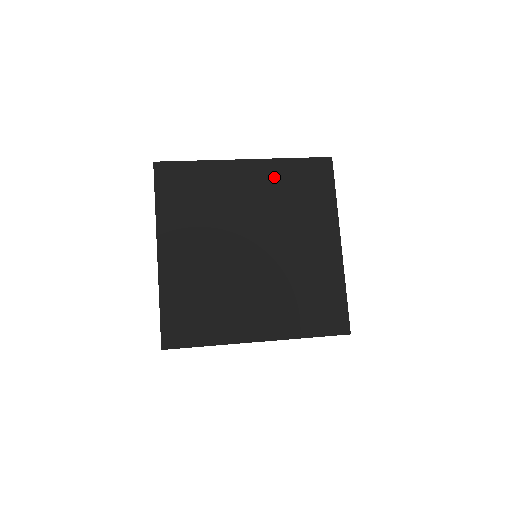
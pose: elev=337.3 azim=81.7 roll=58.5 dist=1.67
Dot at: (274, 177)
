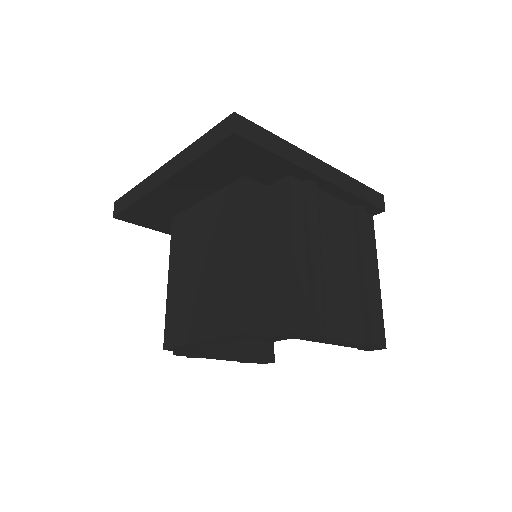
Dot at: occluded
